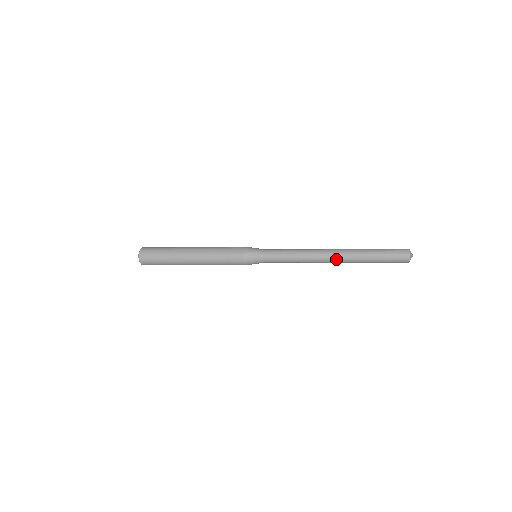
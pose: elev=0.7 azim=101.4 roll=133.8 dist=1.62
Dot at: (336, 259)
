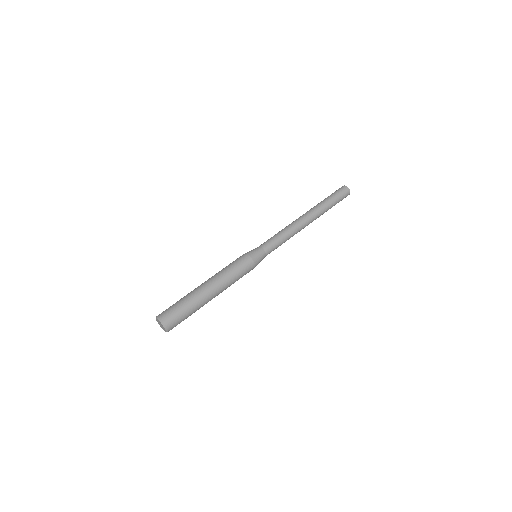
Dot at: occluded
